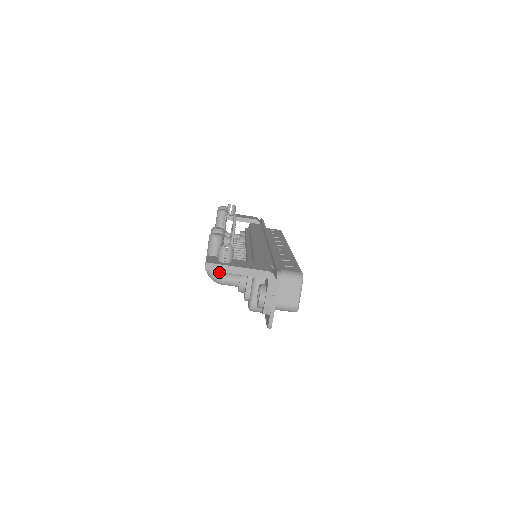
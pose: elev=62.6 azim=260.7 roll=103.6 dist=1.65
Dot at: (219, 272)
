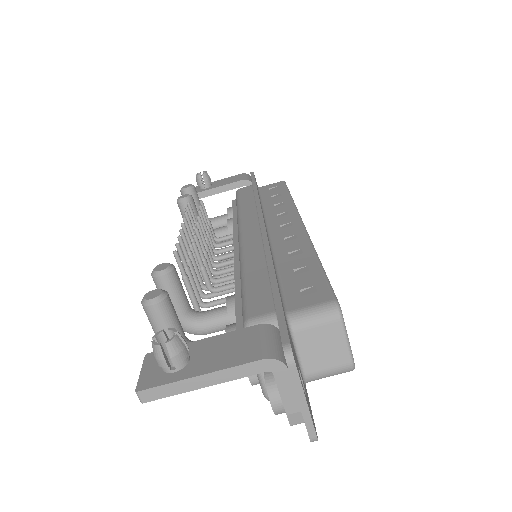
Dot at: occluded
